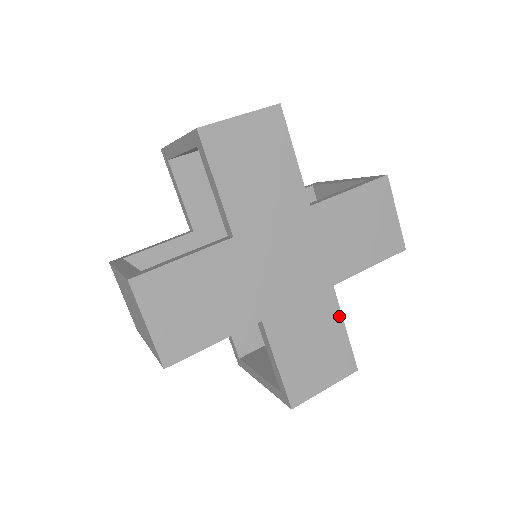
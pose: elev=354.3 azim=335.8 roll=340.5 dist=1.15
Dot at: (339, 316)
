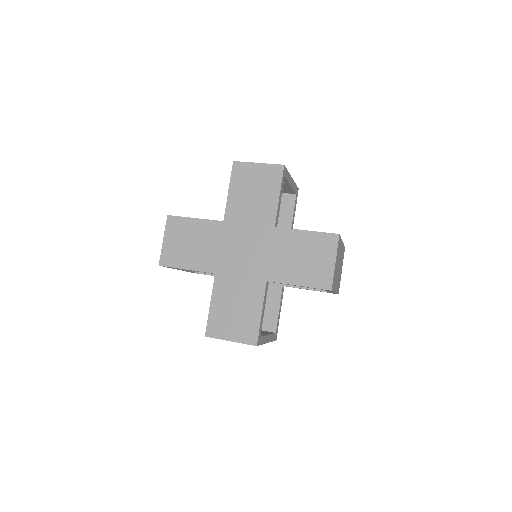
Dot at: (261, 302)
